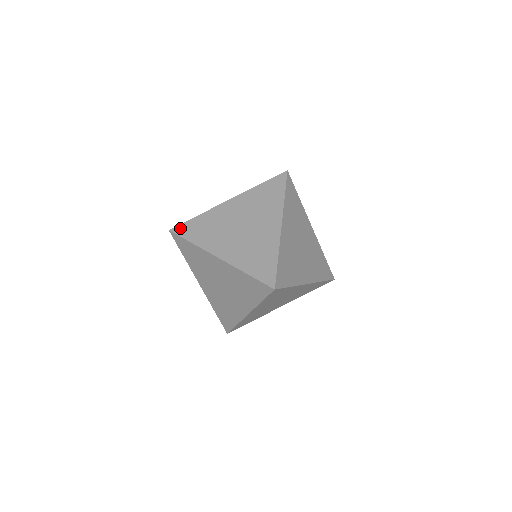
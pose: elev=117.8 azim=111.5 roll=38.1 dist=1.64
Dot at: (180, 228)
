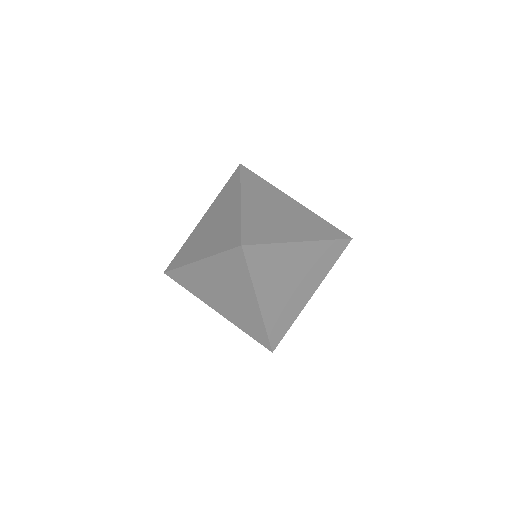
Dot at: (171, 265)
